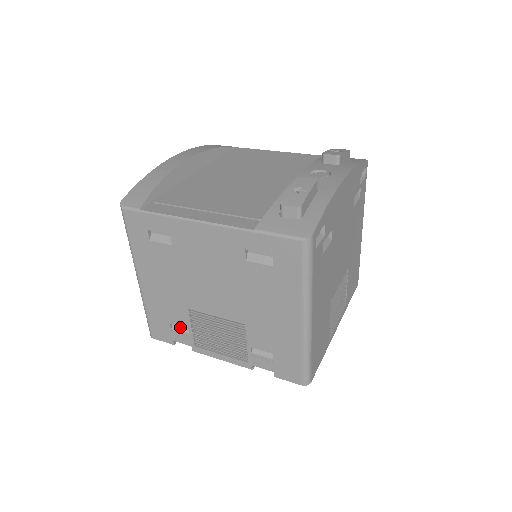
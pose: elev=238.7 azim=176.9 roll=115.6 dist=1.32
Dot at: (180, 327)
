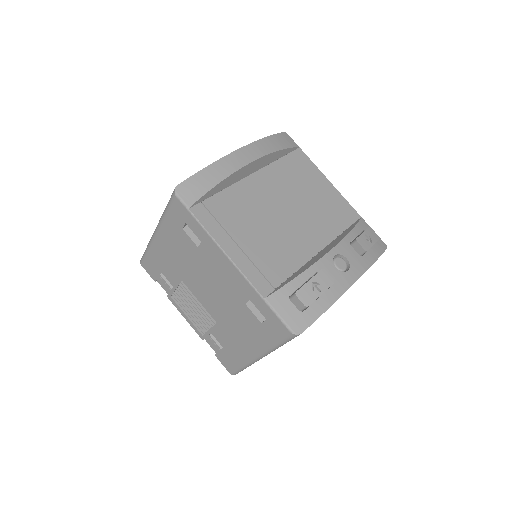
Dot at: (167, 279)
